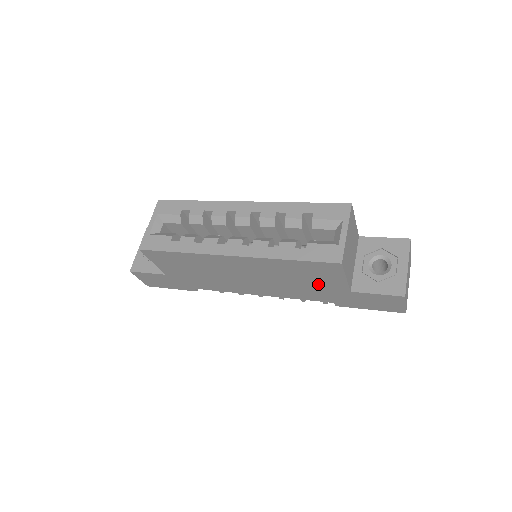
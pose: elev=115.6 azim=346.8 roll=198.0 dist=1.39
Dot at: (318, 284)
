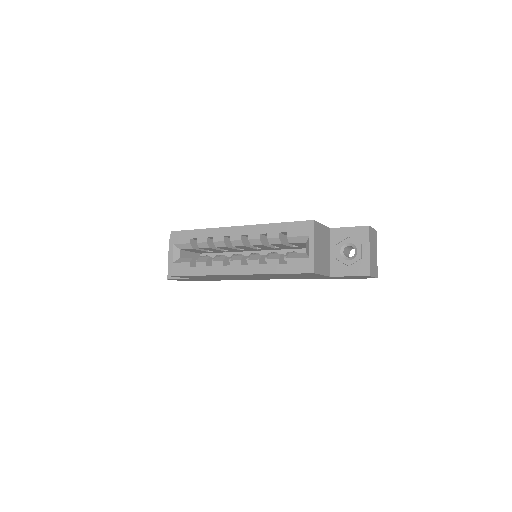
Dot at: (305, 276)
